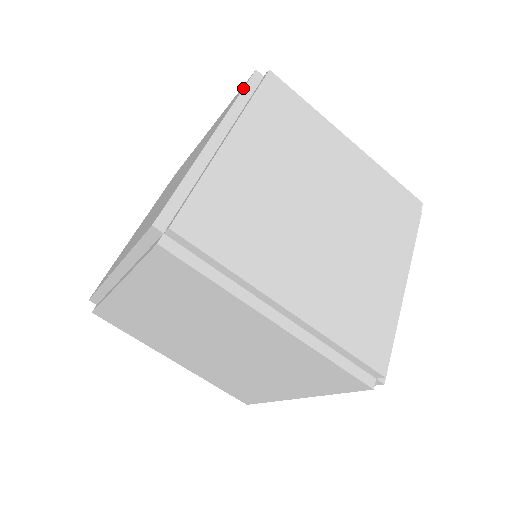
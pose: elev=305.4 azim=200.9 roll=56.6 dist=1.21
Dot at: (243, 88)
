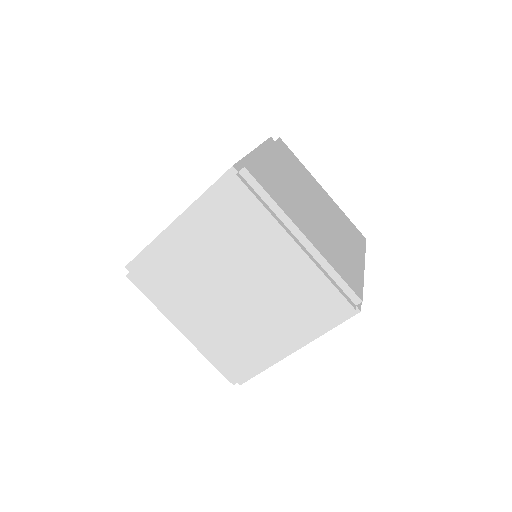
Dot at: (266, 140)
